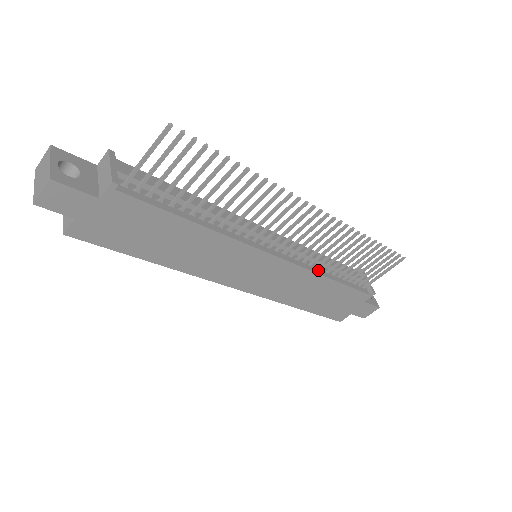
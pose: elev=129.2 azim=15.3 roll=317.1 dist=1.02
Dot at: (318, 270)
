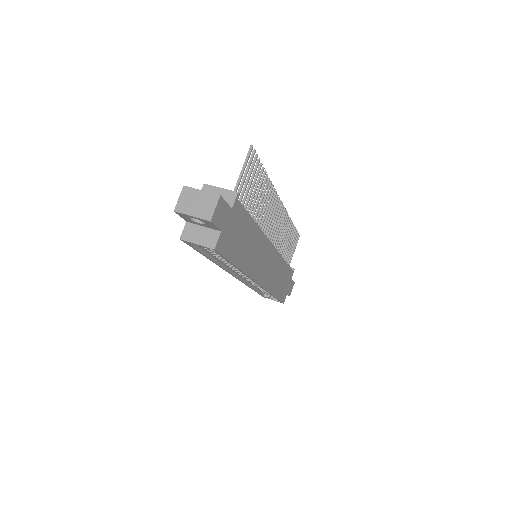
Dot at: occluded
